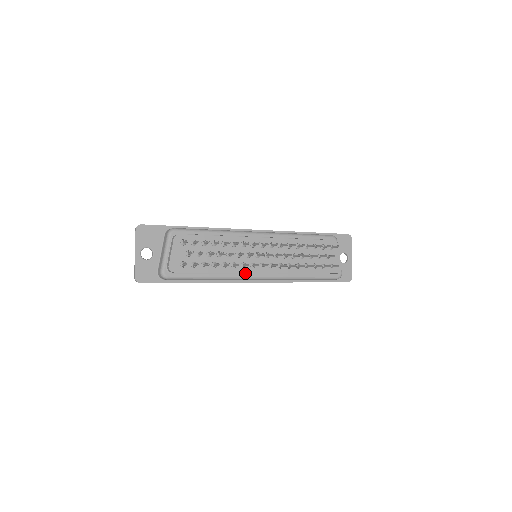
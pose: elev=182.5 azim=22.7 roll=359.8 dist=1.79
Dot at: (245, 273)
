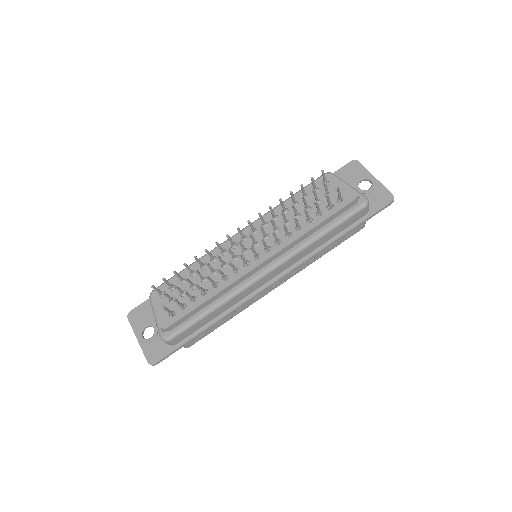
Dot at: (248, 278)
